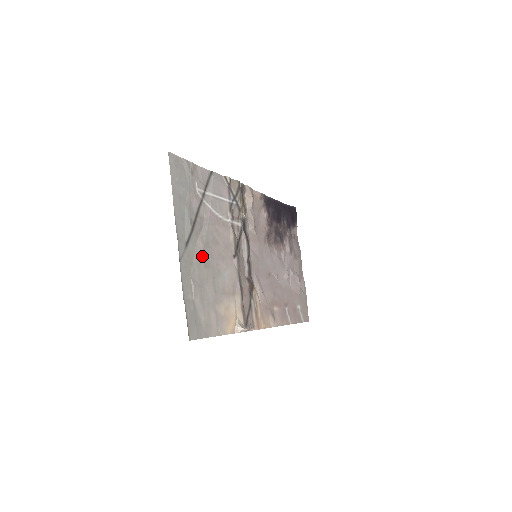
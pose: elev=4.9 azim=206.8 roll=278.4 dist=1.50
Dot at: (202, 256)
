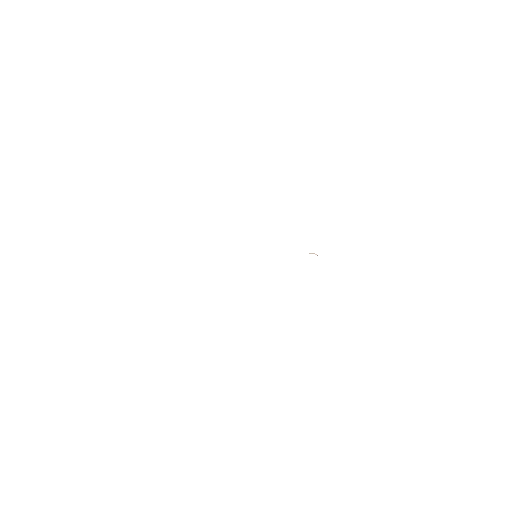
Dot at: occluded
